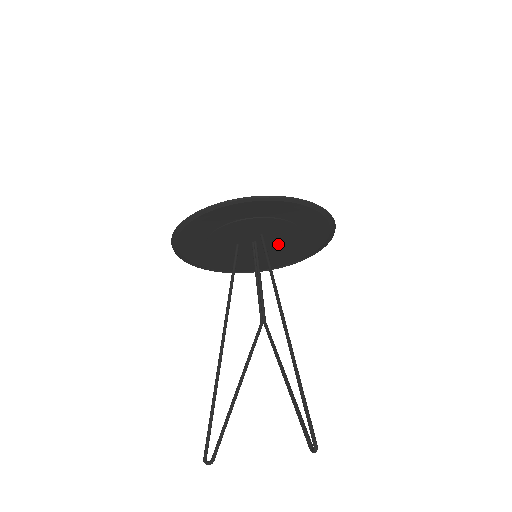
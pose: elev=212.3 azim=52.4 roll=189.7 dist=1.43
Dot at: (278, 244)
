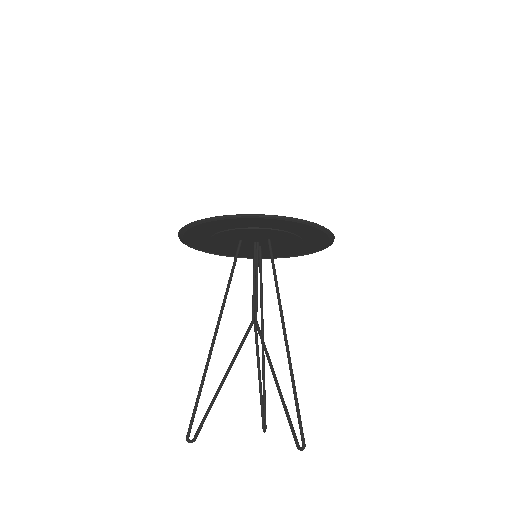
Dot at: (273, 247)
